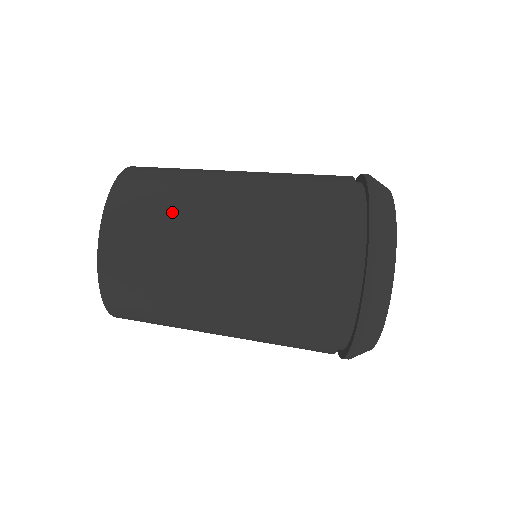
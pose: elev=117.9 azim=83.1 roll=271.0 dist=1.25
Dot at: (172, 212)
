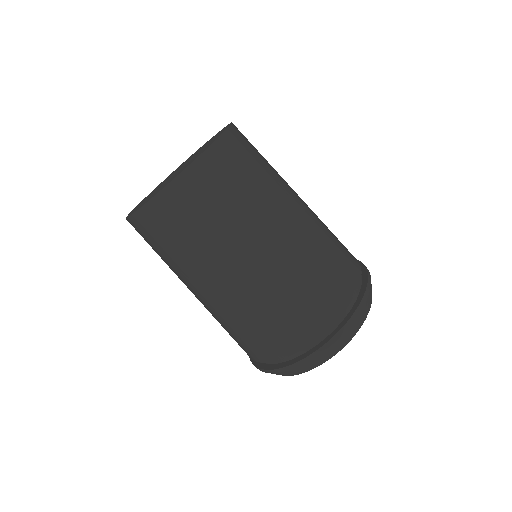
Dot at: (249, 197)
